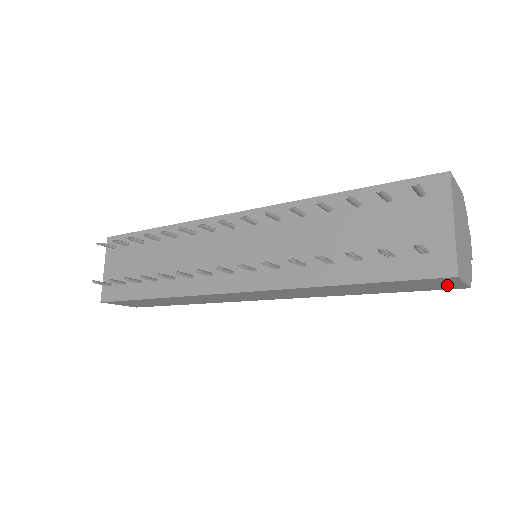
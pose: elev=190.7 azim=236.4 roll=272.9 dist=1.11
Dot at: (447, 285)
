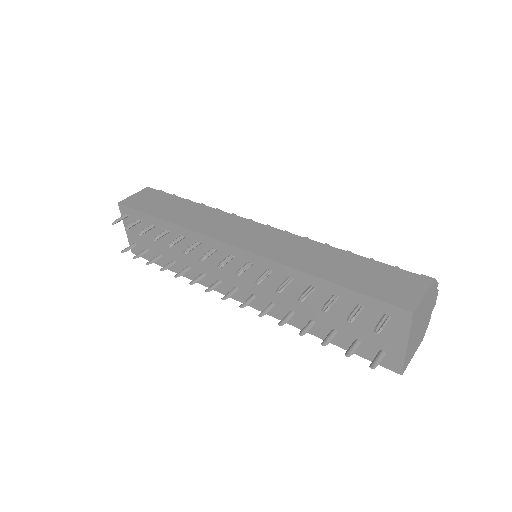
Dot at: occluded
